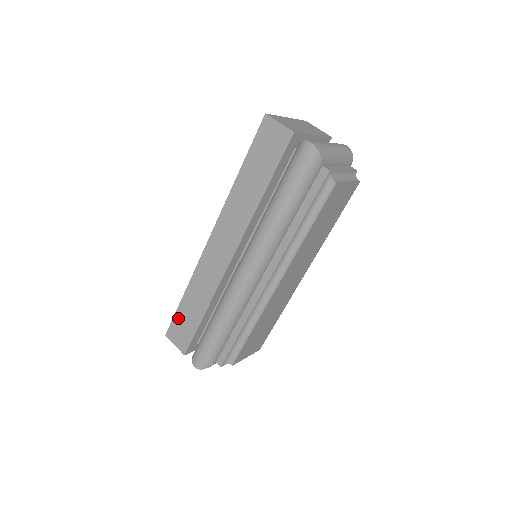
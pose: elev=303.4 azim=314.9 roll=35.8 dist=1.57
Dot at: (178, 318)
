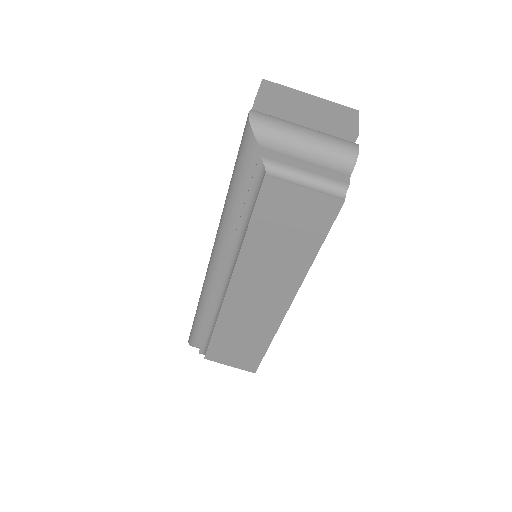
Dot at: occluded
